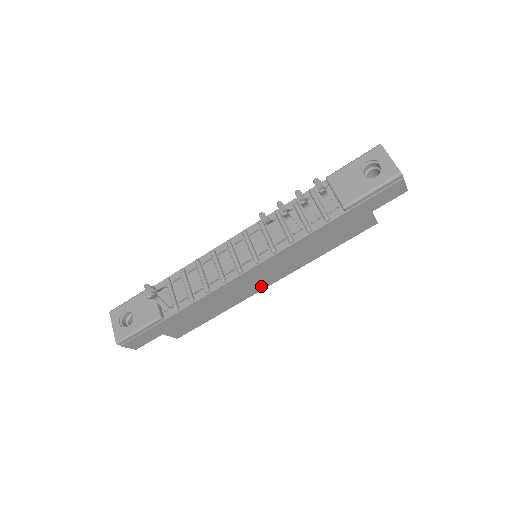
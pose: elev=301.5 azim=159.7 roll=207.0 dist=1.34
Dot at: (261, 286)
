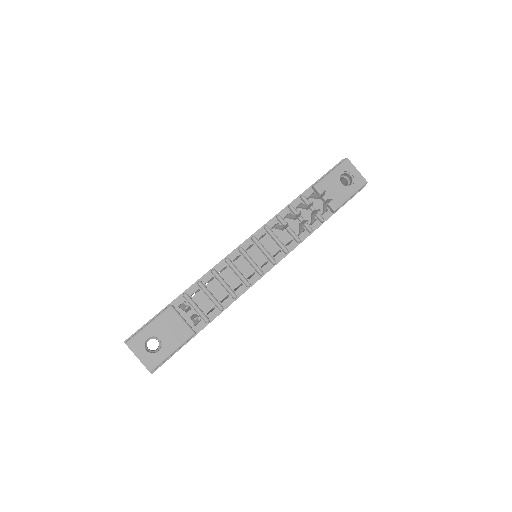
Dot at: occluded
